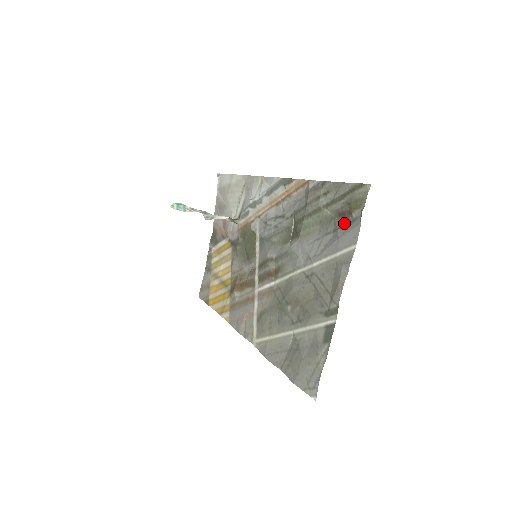
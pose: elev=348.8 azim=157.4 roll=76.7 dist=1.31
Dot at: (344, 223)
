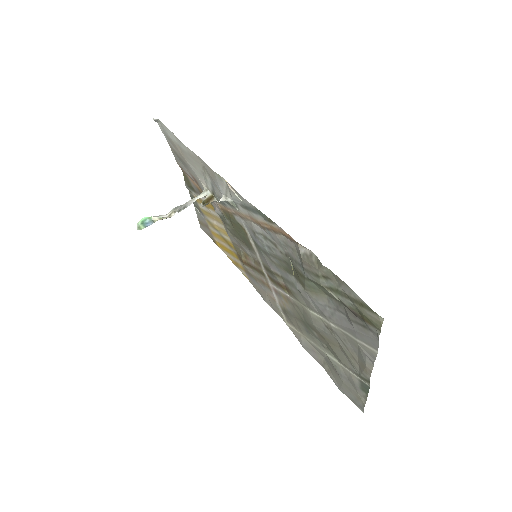
Dot at: (358, 322)
